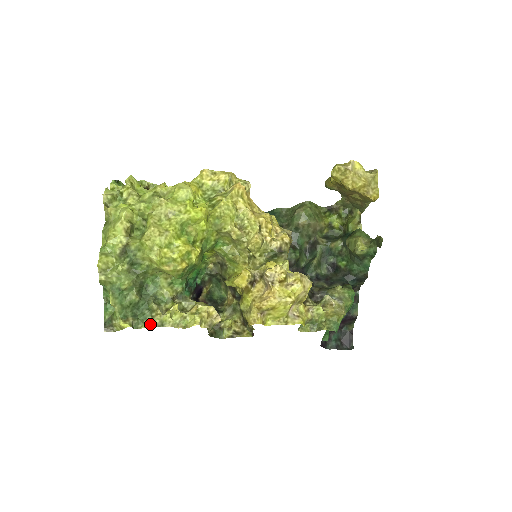
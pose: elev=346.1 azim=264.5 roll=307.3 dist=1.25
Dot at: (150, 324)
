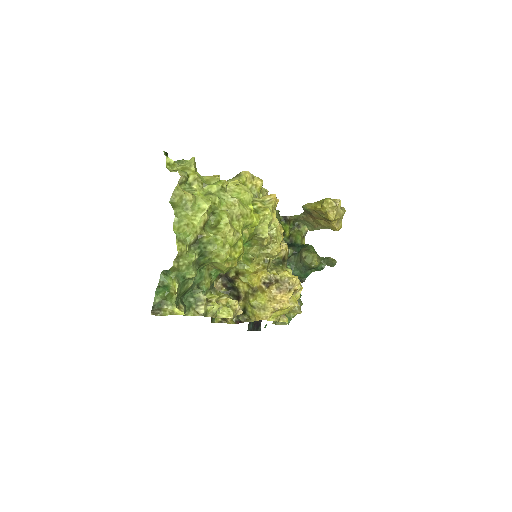
Dot at: (195, 312)
